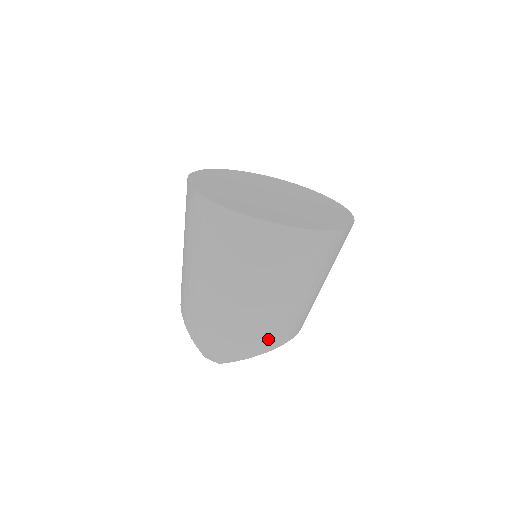
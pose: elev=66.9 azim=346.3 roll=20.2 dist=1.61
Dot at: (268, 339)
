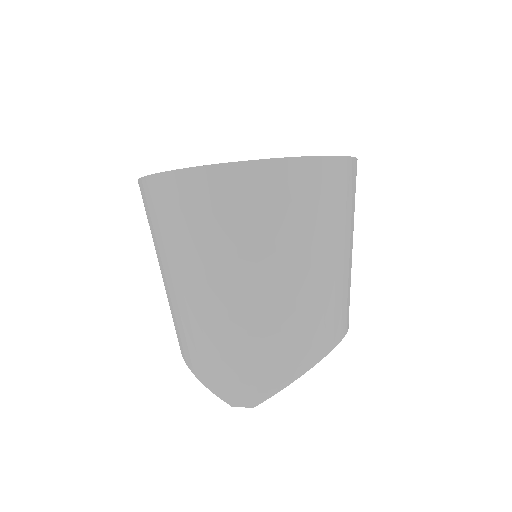
Dot at: (307, 344)
